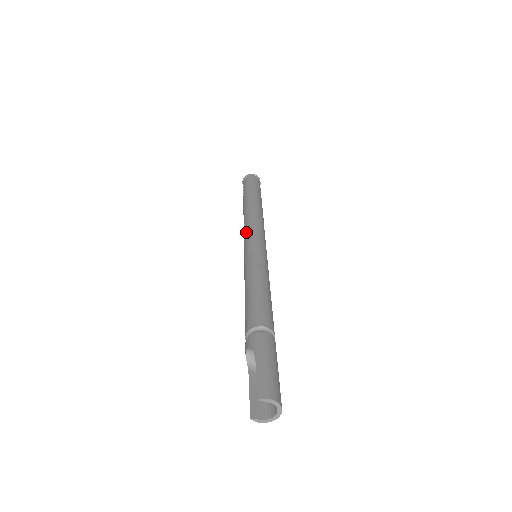
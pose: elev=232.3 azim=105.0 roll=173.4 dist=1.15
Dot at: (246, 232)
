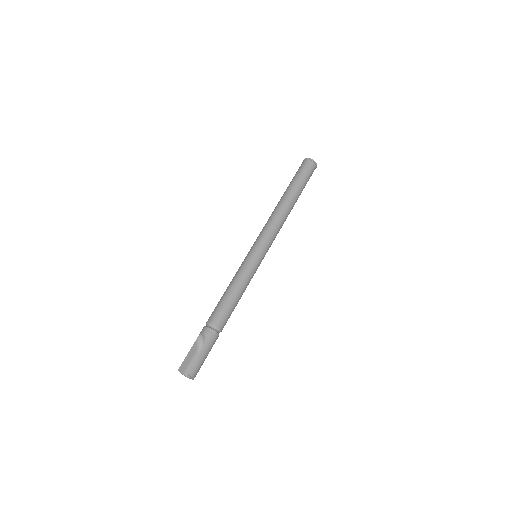
Dot at: (266, 232)
